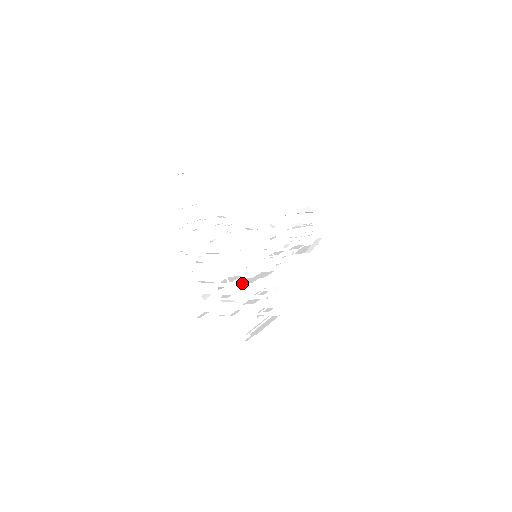
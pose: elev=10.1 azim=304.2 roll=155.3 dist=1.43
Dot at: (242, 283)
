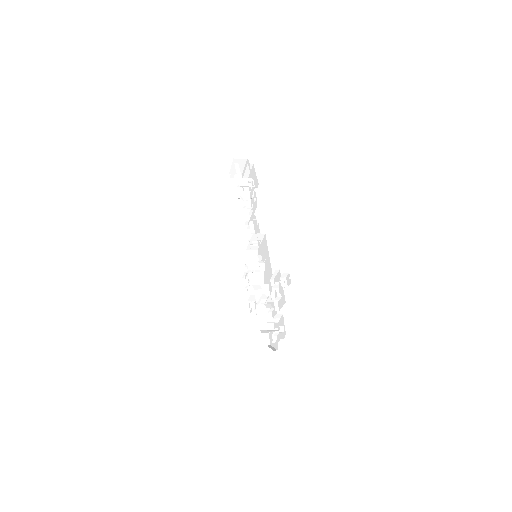
Dot at: (254, 284)
